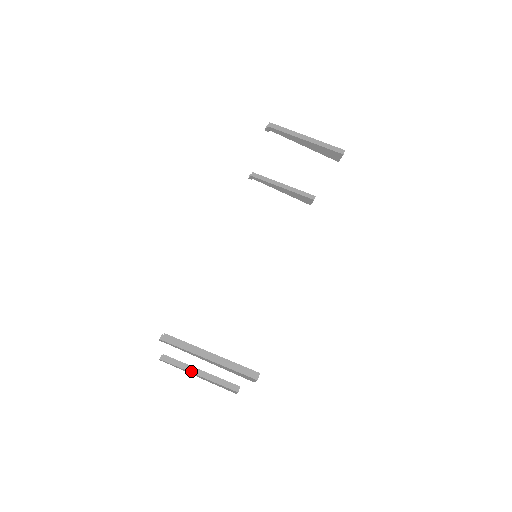
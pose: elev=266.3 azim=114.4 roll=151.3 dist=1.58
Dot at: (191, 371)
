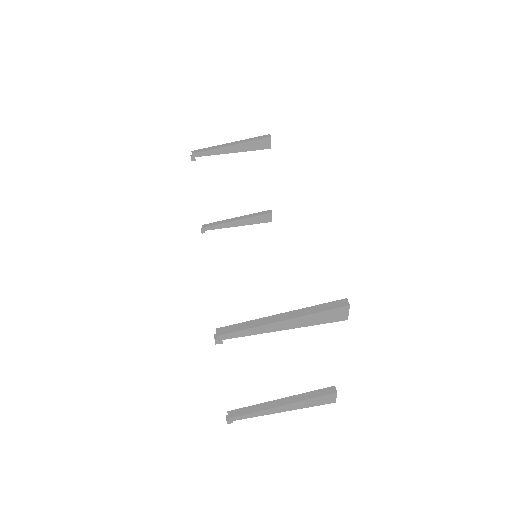
Dot at: (271, 407)
